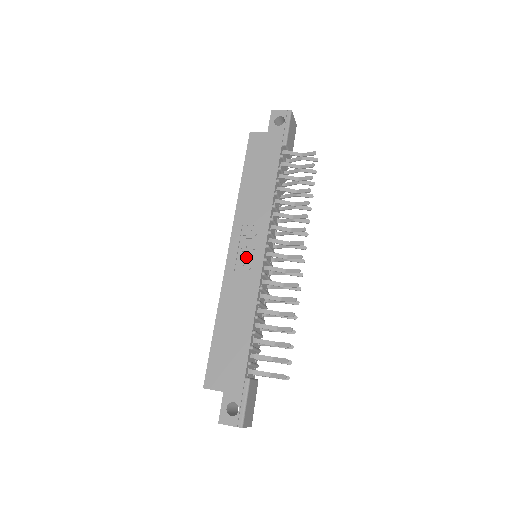
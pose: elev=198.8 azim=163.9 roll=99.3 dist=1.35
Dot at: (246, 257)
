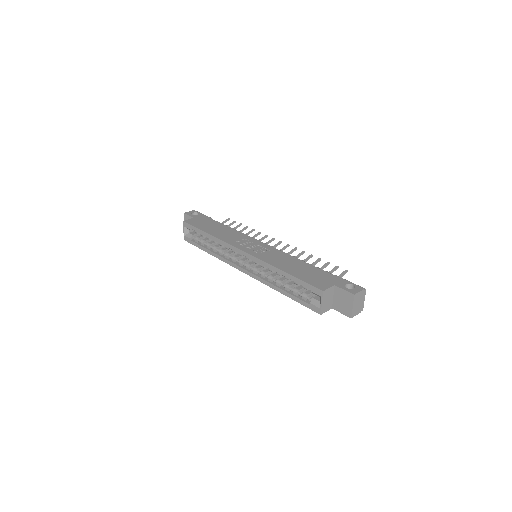
Dot at: (257, 249)
